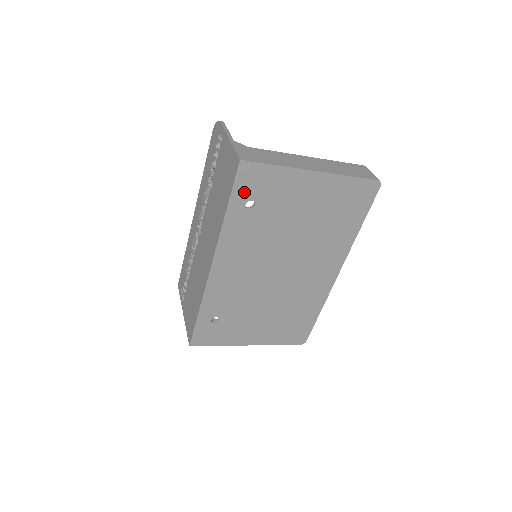
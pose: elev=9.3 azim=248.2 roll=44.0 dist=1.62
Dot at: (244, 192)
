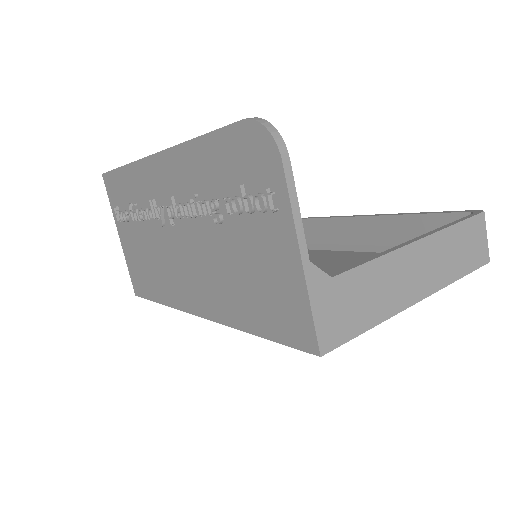
Dot at: occluded
